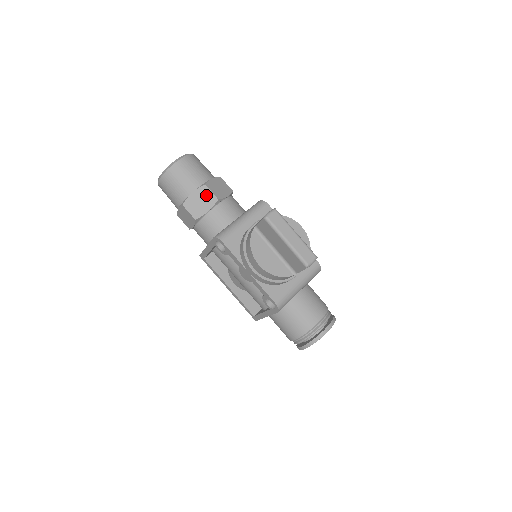
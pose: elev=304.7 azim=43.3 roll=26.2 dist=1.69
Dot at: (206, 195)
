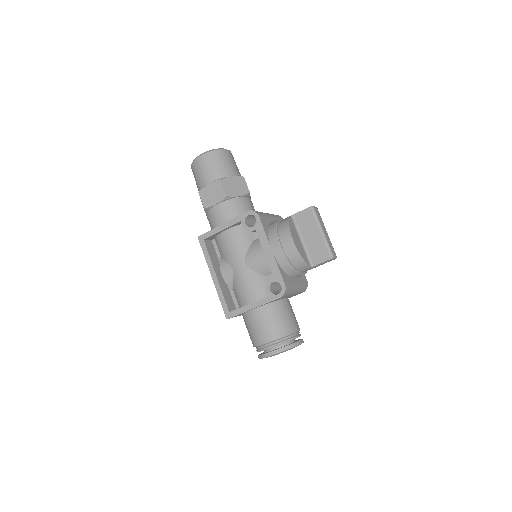
Dot at: (242, 184)
